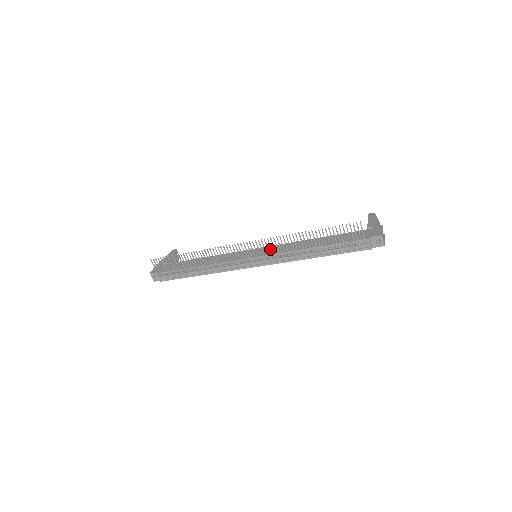
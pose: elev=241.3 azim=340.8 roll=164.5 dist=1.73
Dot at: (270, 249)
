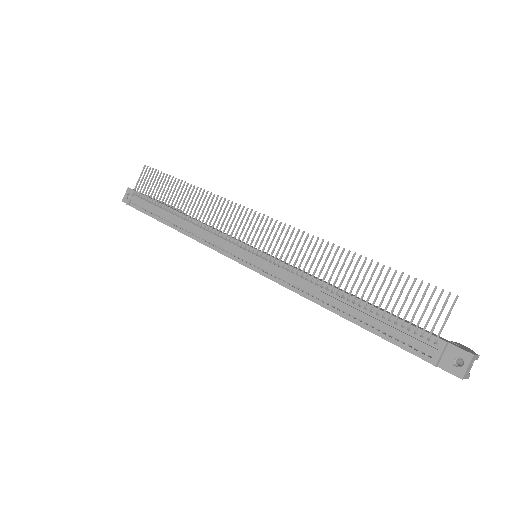
Dot at: occluded
